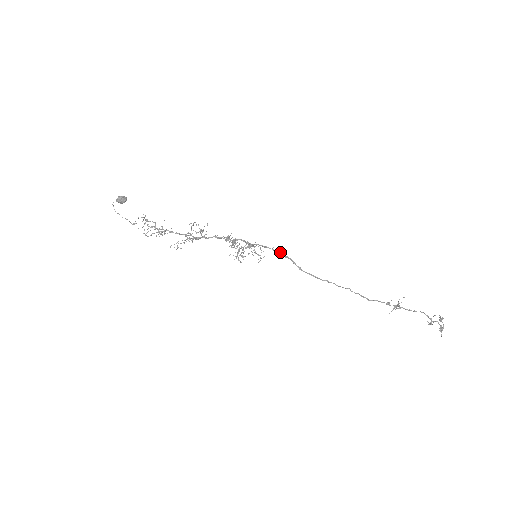
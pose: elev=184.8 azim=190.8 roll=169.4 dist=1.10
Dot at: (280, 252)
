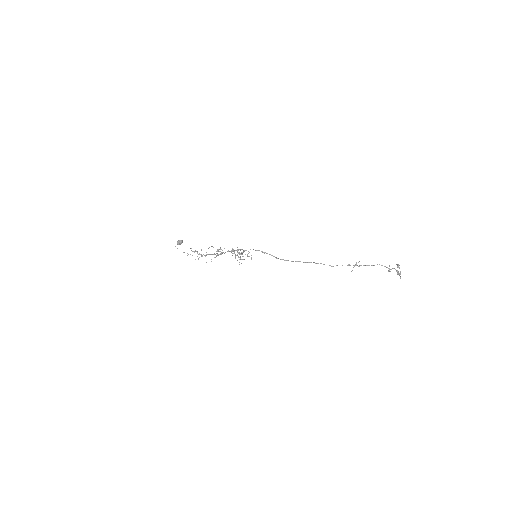
Dot at: (261, 251)
